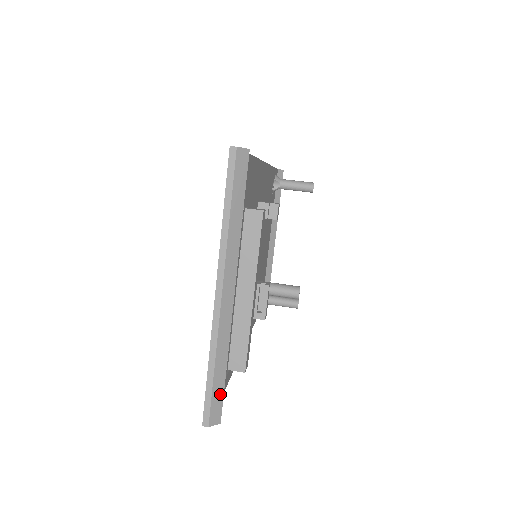
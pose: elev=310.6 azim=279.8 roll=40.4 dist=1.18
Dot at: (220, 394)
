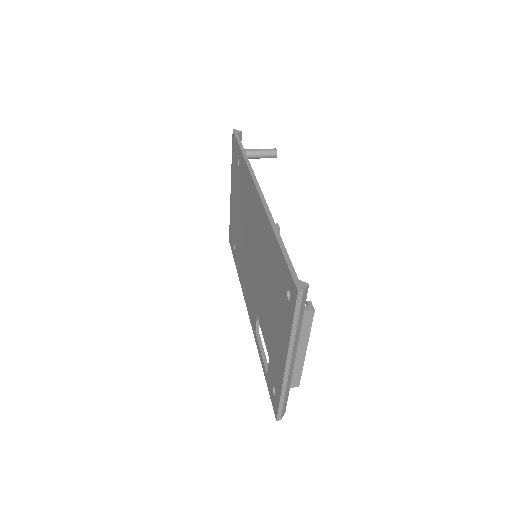
Dot at: (286, 403)
